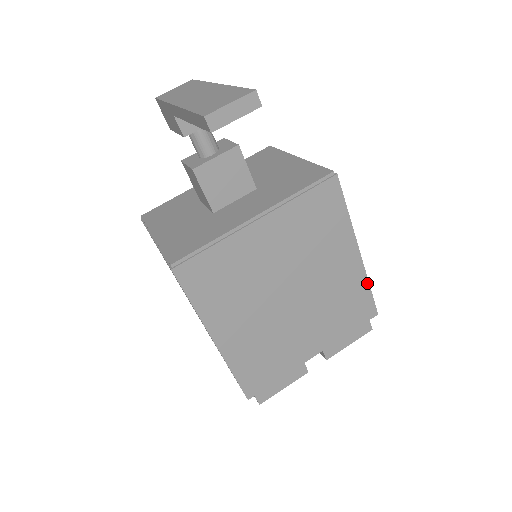
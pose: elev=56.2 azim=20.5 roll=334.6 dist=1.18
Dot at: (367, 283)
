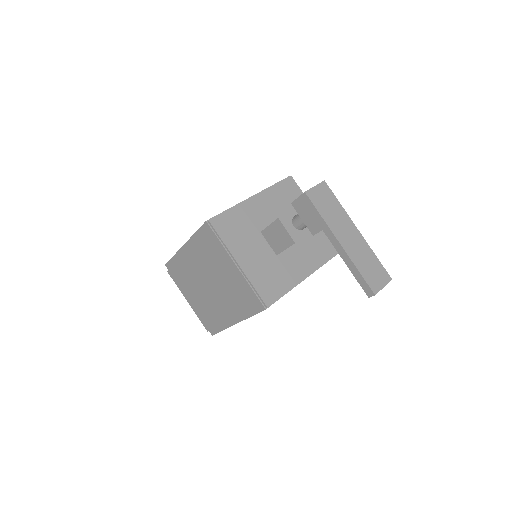
Dot at: occluded
